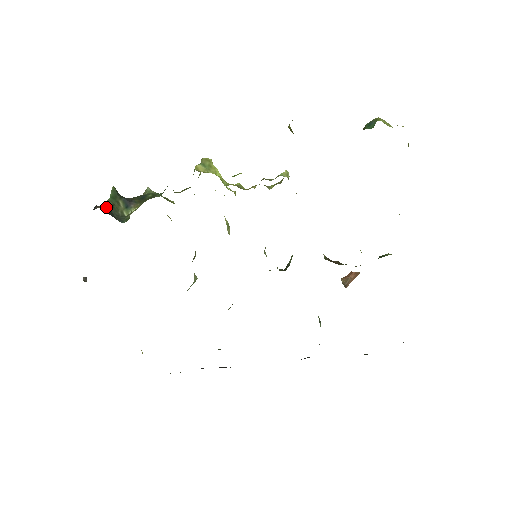
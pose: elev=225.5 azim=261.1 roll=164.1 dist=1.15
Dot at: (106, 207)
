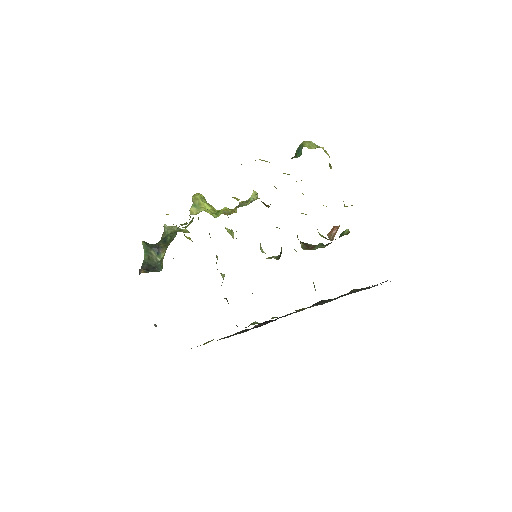
Dot at: (145, 264)
